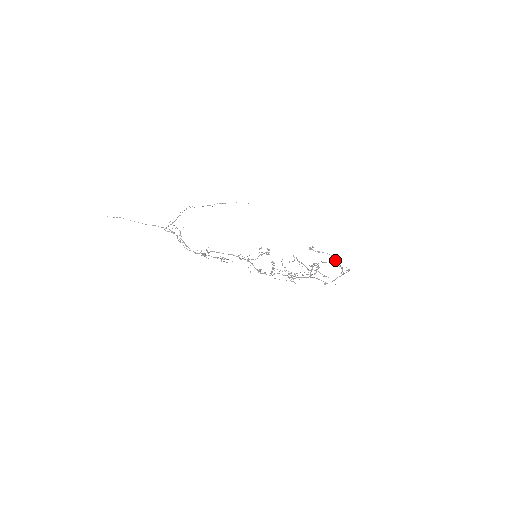
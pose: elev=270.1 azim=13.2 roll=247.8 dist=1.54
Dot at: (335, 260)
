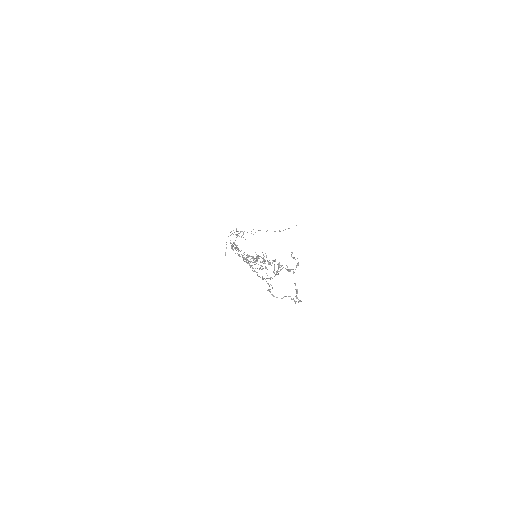
Dot at: (296, 265)
